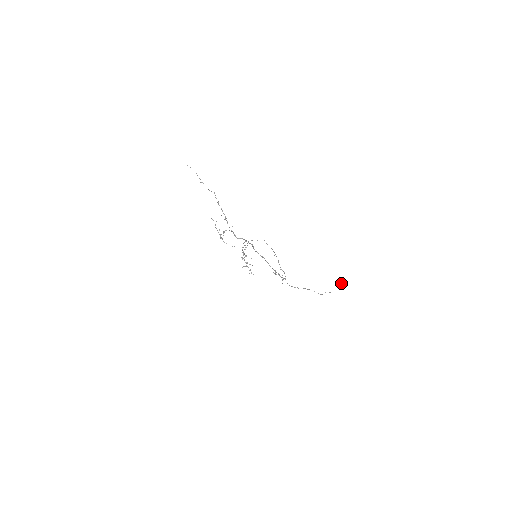
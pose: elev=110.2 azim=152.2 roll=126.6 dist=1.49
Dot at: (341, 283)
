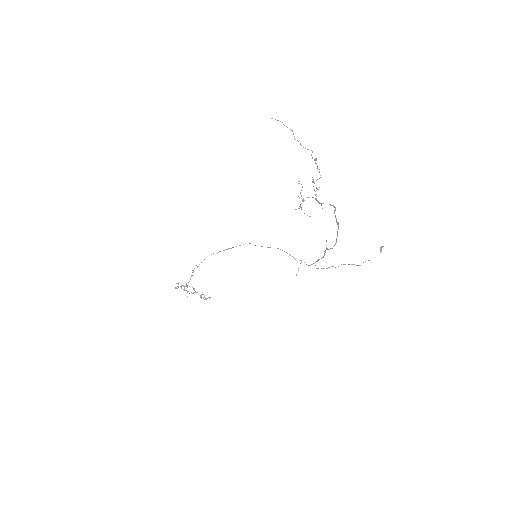
Dot at: (381, 247)
